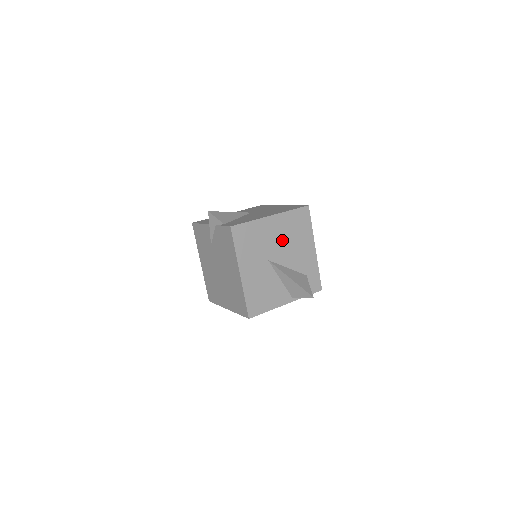
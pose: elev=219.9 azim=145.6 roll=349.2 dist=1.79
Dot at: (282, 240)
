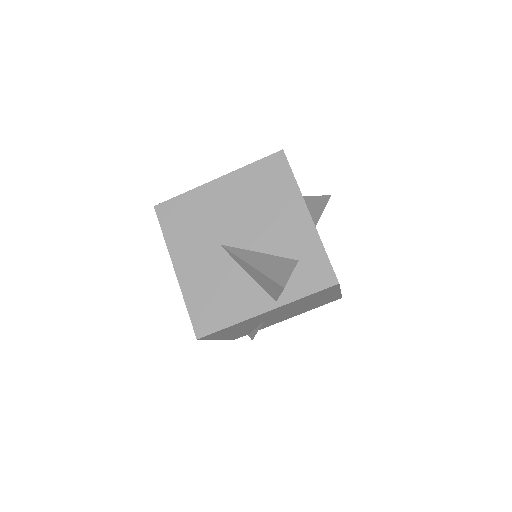
Dot at: (241, 211)
